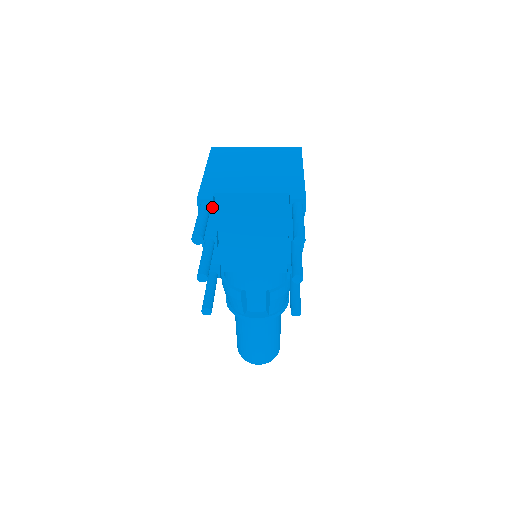
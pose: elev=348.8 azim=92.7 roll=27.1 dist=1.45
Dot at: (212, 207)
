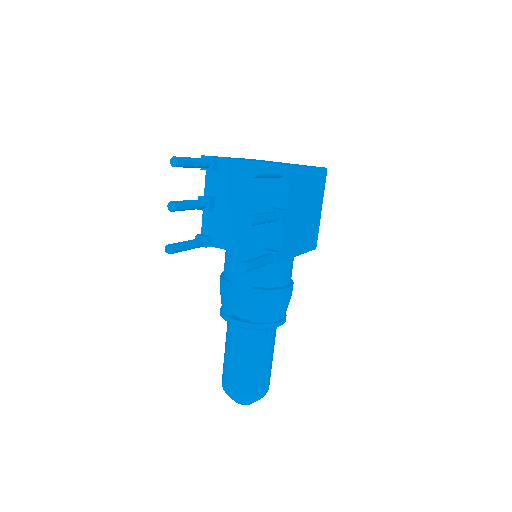
Dot at: (212, 165)
